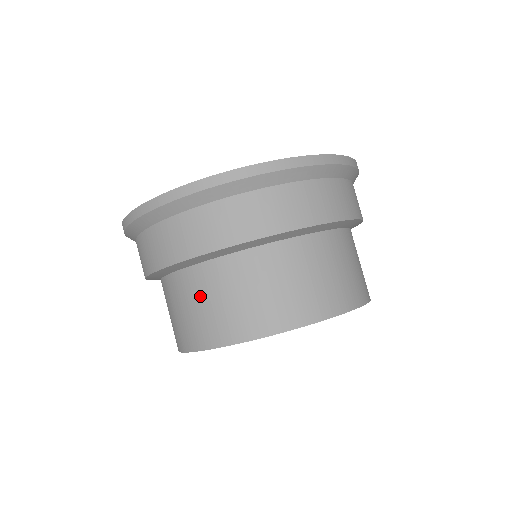
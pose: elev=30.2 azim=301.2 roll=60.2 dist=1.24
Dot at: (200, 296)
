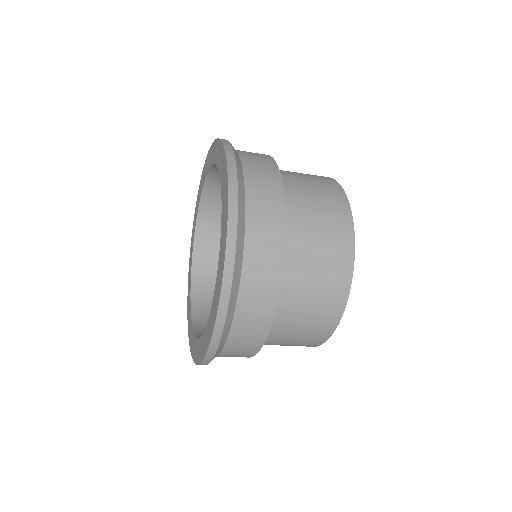
Dot at: occluded
